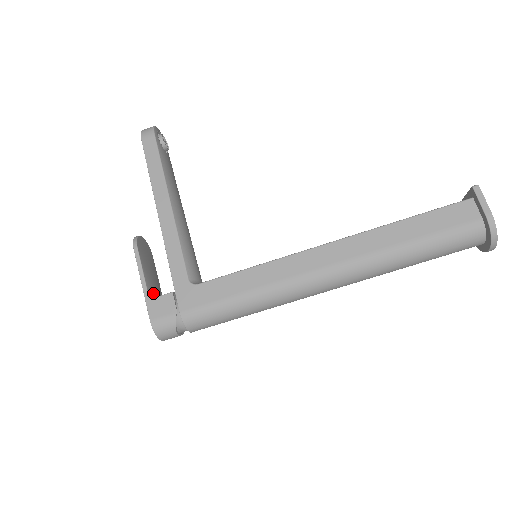
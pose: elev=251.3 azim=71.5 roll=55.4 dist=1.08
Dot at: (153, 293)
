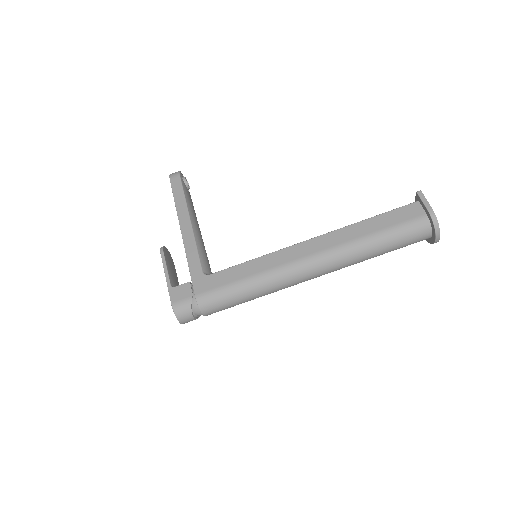
Dot at: (174, 286)
